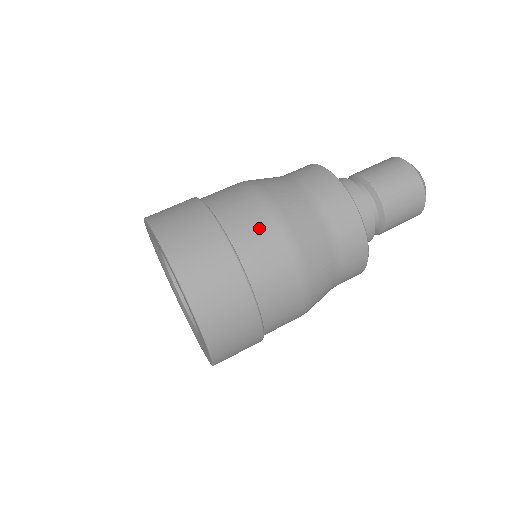
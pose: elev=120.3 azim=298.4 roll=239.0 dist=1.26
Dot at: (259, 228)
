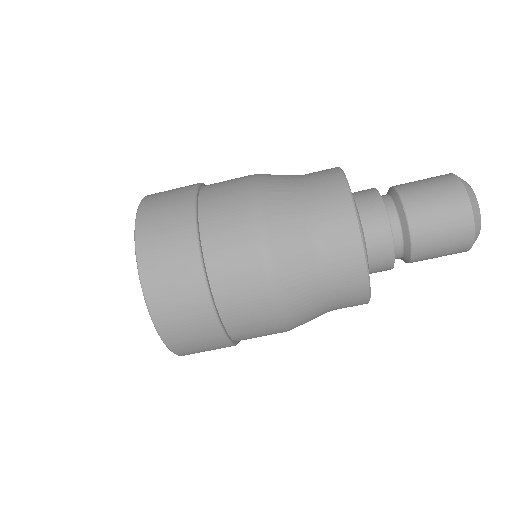
Dot at: (241, 268)
